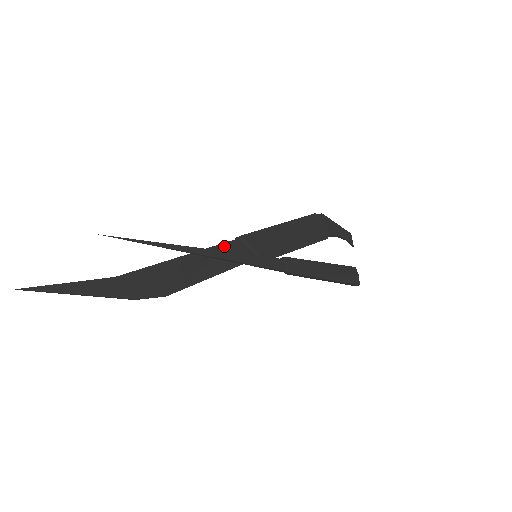
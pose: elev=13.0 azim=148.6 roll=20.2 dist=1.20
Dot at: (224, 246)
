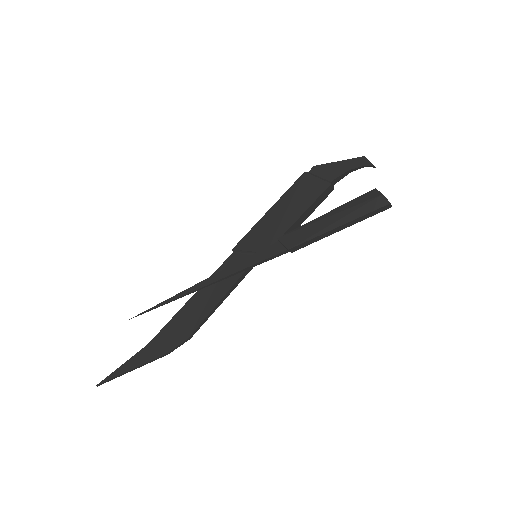
Dot at: (222, 268)
